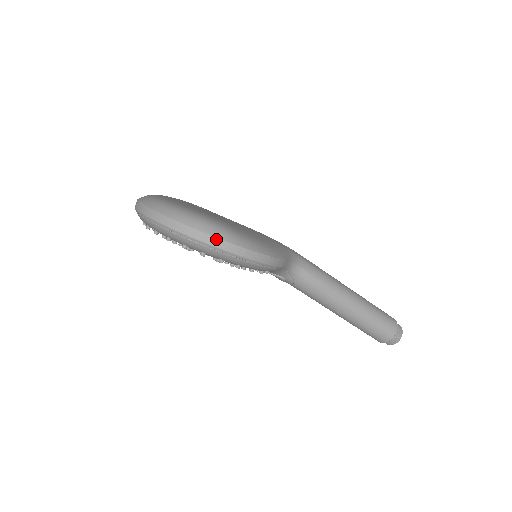
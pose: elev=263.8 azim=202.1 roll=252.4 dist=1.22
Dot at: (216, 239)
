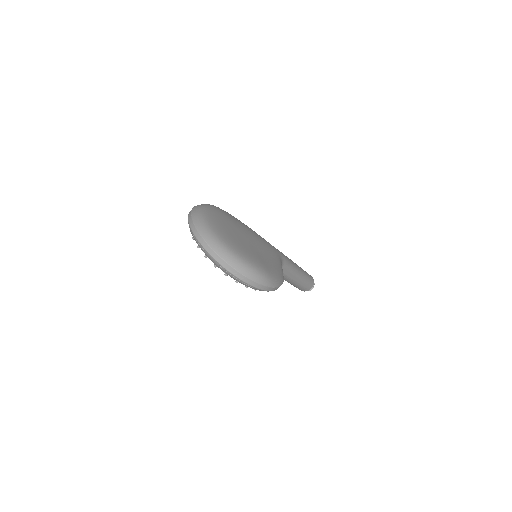
Dot at: (263, 286)
